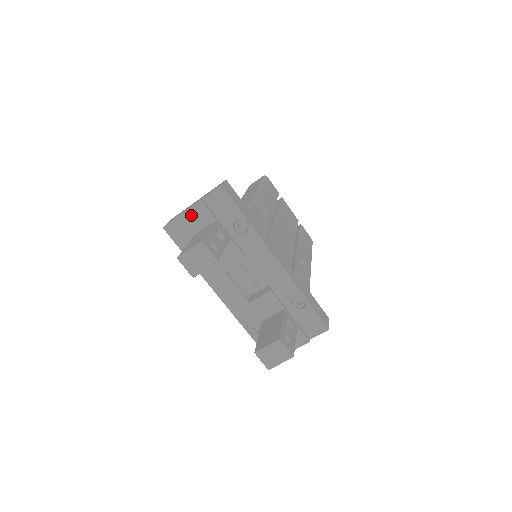
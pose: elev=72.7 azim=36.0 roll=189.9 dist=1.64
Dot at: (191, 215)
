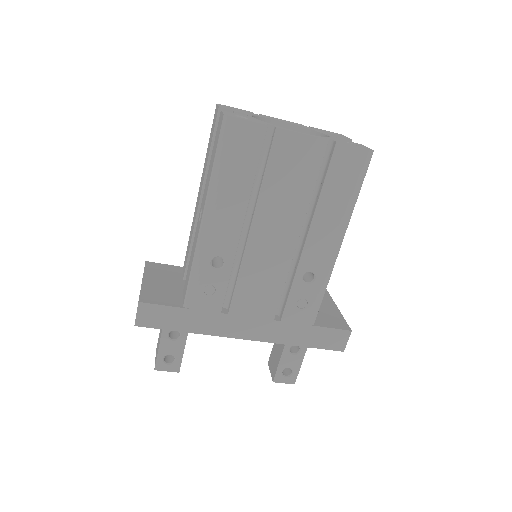
Dot at: occluded
